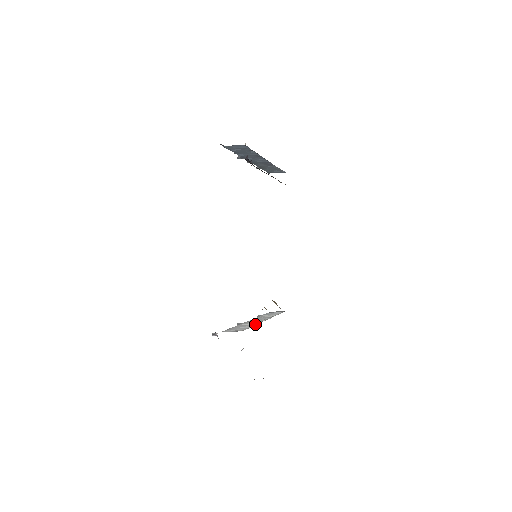
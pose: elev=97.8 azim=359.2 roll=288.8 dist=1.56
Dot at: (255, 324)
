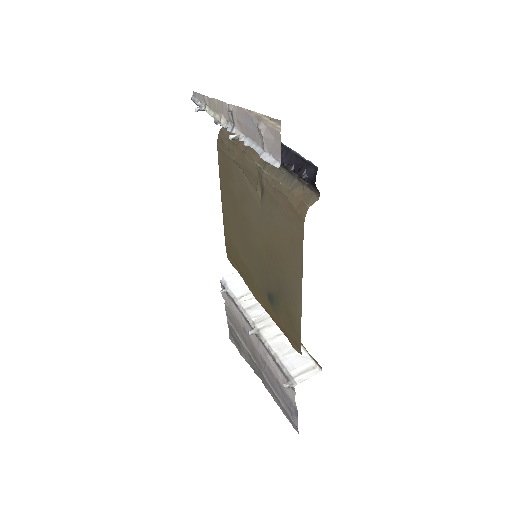
Dot at: occluded
